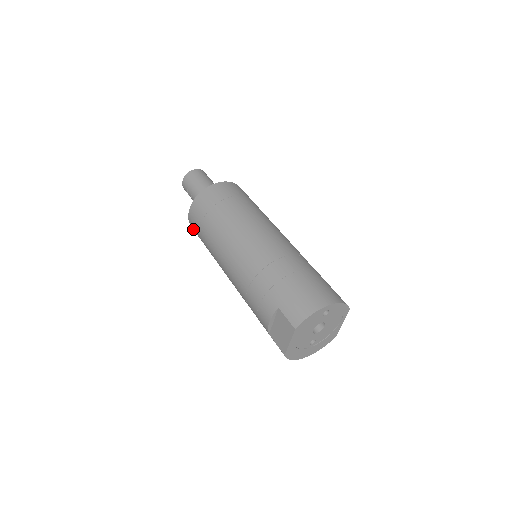
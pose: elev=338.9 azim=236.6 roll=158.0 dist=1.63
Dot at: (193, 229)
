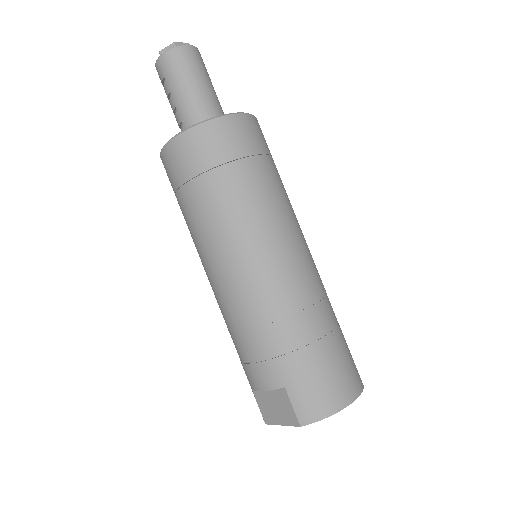
Dot at: occluded
